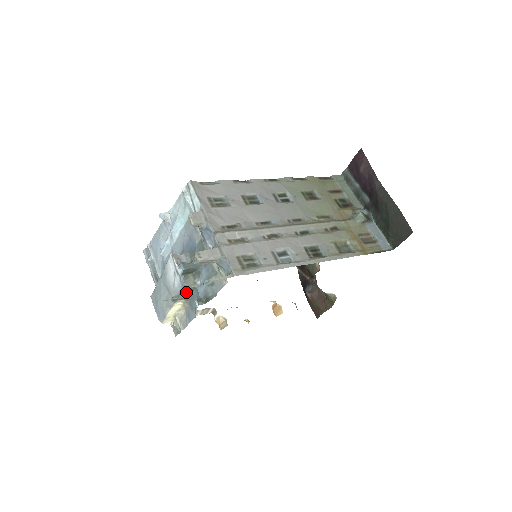
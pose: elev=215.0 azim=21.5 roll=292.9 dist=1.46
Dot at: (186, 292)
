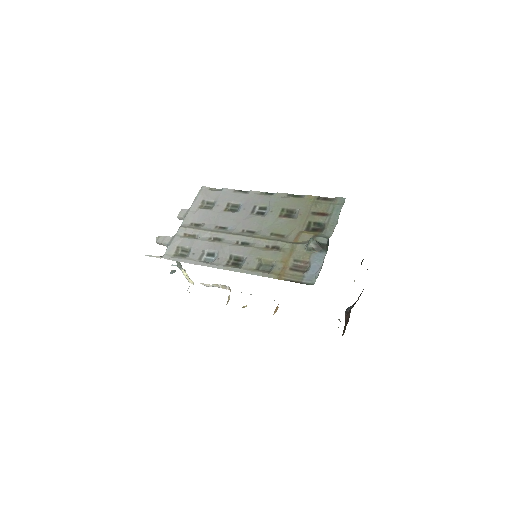
Dot at: (179, 264)
